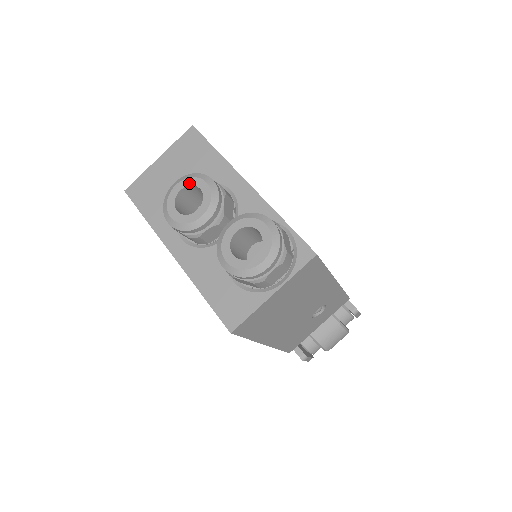
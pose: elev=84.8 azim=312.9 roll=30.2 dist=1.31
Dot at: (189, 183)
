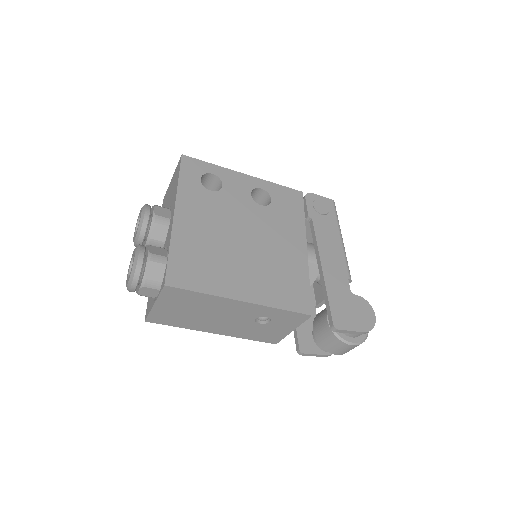
Dot at: (140, 212)
